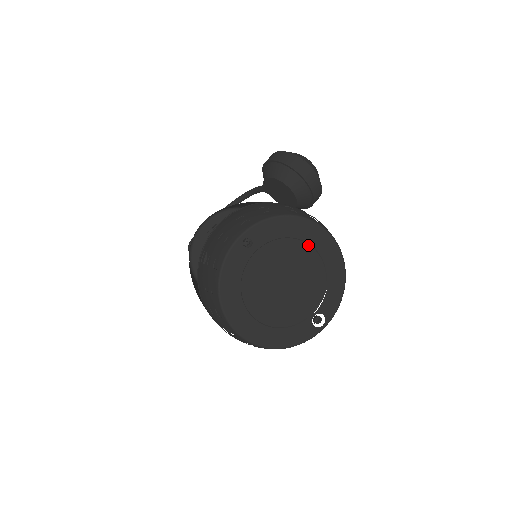
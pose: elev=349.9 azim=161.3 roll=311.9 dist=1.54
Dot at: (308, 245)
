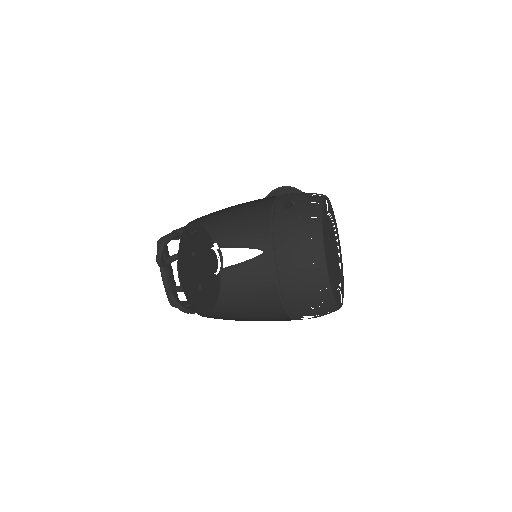
Dot at: (336, 237)
